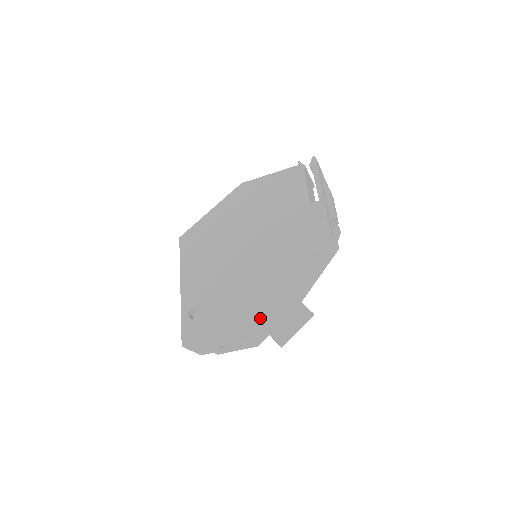
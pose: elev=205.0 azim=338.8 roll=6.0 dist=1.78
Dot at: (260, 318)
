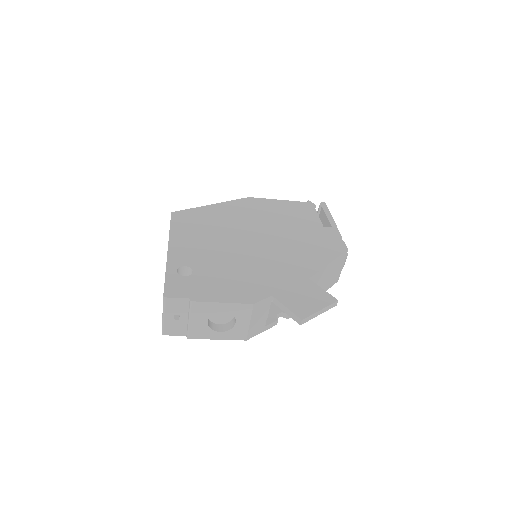
Dot at: (275, 292)
